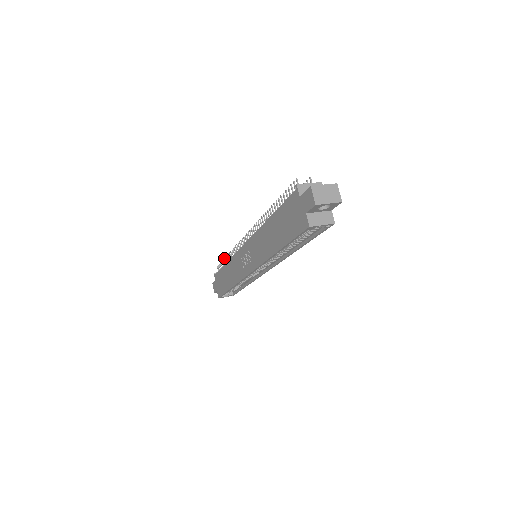
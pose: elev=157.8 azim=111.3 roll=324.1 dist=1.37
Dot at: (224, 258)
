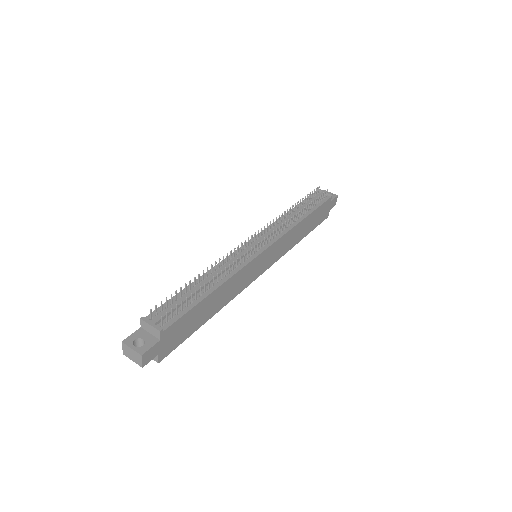
Dot at: occluded
